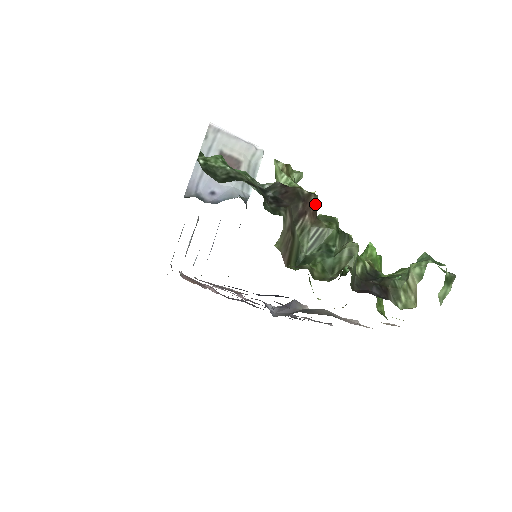
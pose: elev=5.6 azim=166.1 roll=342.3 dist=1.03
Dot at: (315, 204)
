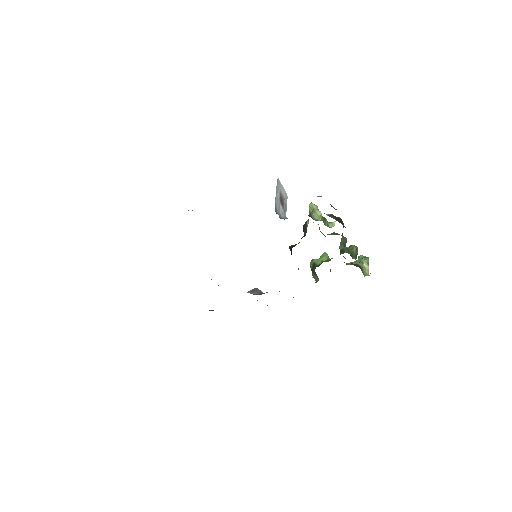
Dot at: occluded
